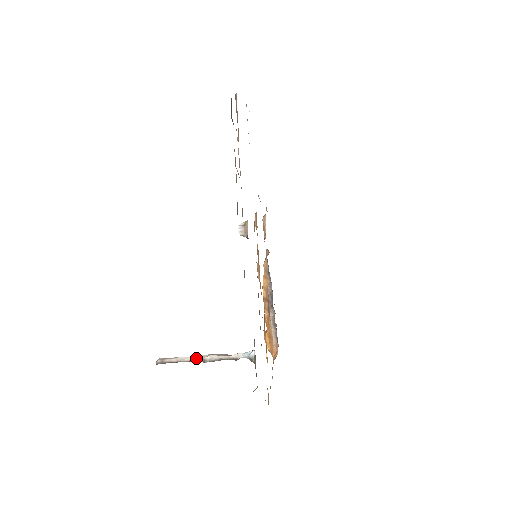
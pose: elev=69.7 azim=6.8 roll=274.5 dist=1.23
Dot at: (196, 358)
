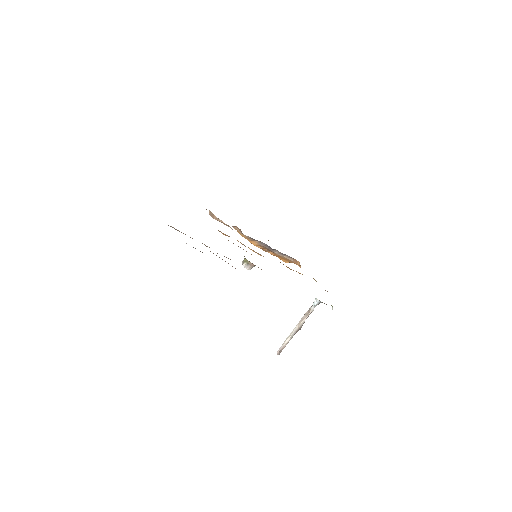
Dot at: (294, 333)
